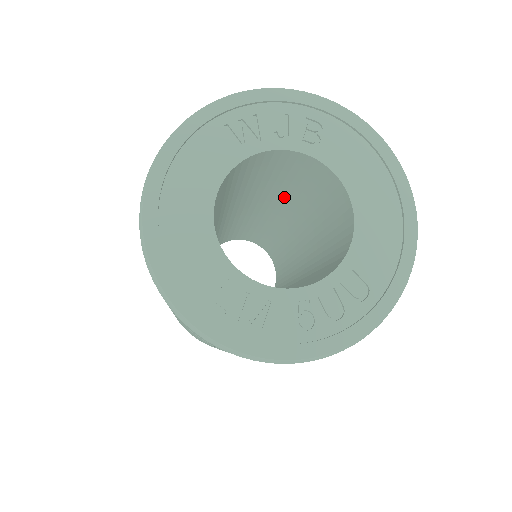
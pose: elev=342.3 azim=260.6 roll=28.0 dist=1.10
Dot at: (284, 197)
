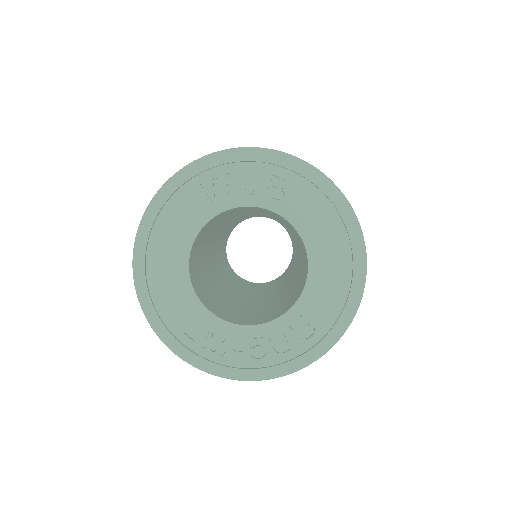
Dot at: occluded
